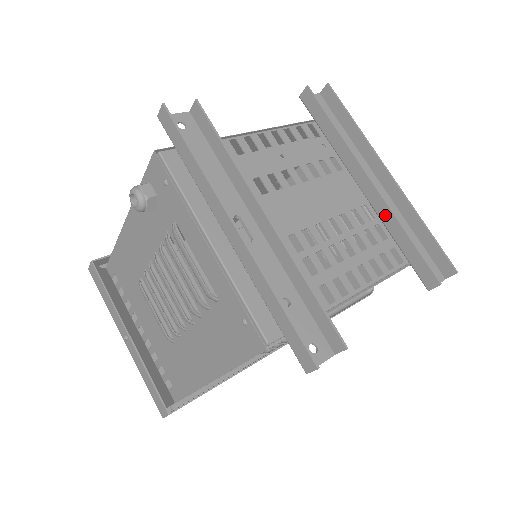
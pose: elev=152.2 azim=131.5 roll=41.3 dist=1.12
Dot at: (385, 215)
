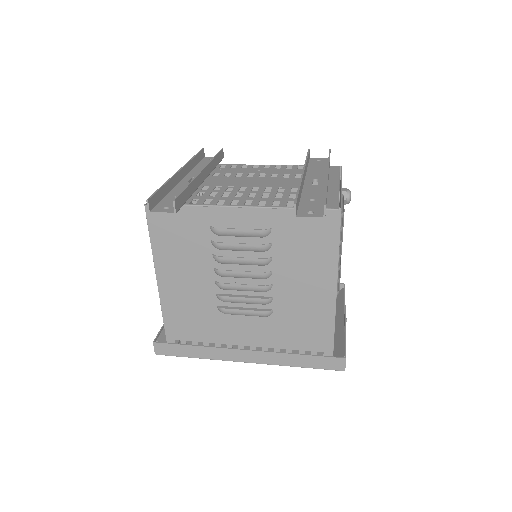
Dot at: occluded
